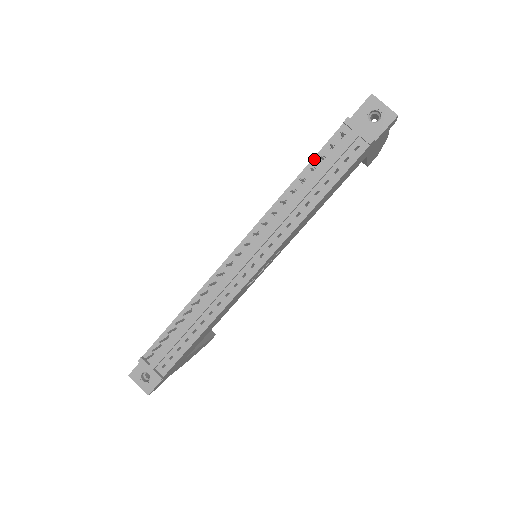
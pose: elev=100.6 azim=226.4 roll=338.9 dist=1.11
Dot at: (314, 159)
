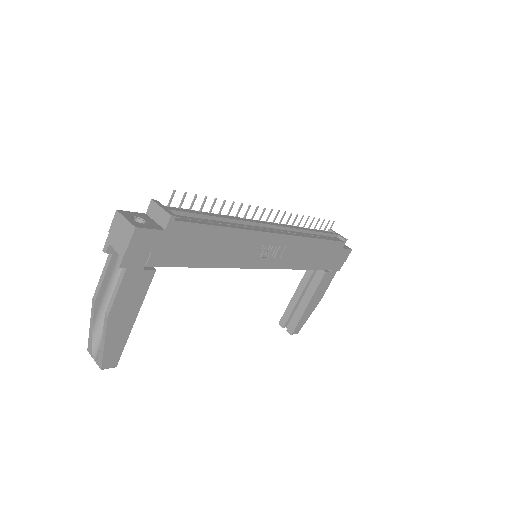
Dot at: occluded
